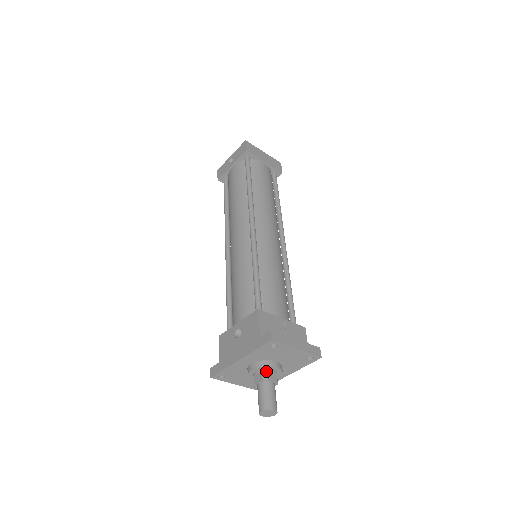
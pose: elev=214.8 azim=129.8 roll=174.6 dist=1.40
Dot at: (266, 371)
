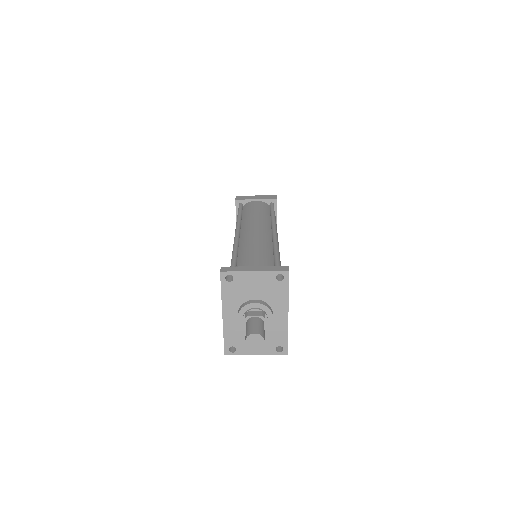
Dot at: (247, 311)
